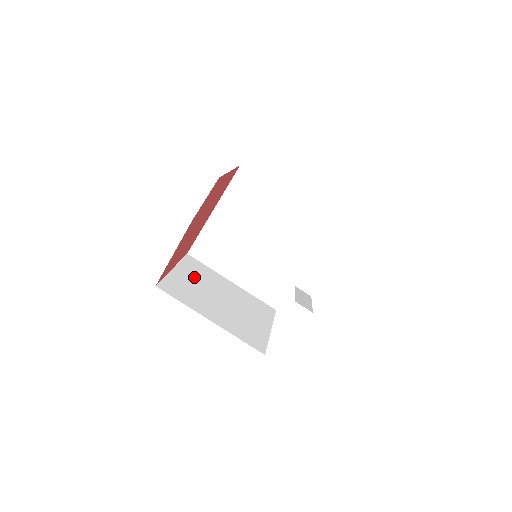
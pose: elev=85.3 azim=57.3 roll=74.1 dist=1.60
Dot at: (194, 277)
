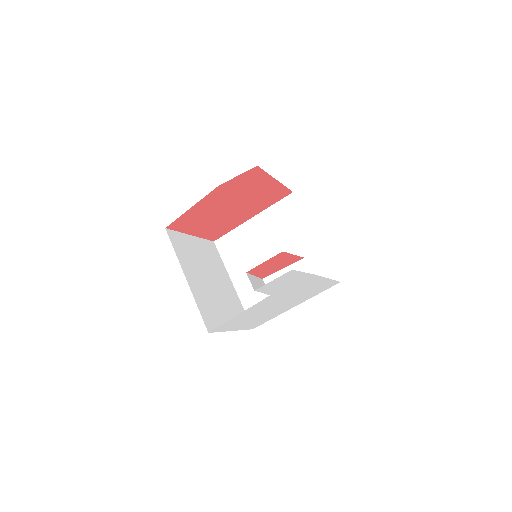
Dot at: (203, 253)
